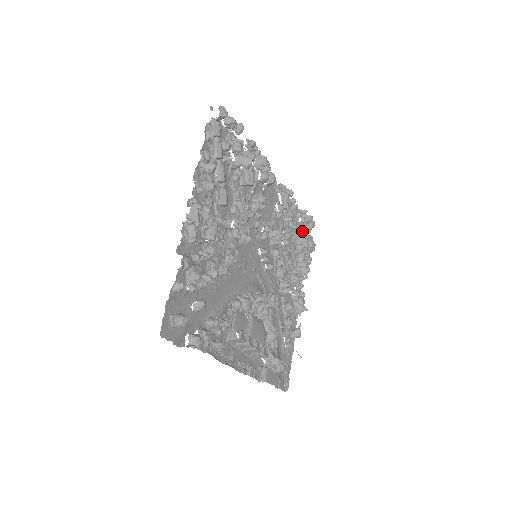
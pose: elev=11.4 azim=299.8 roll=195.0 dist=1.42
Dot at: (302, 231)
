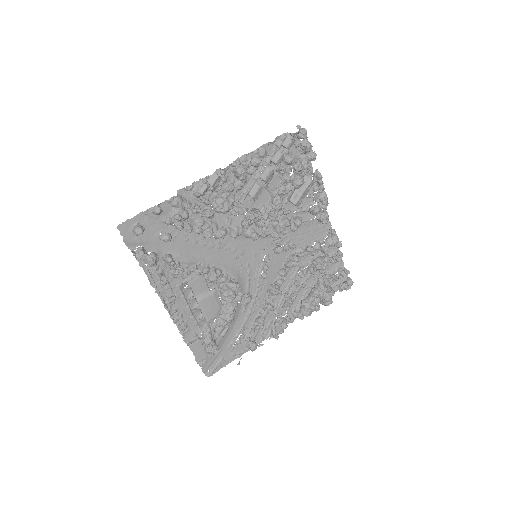
Dot at: (331, 283)
